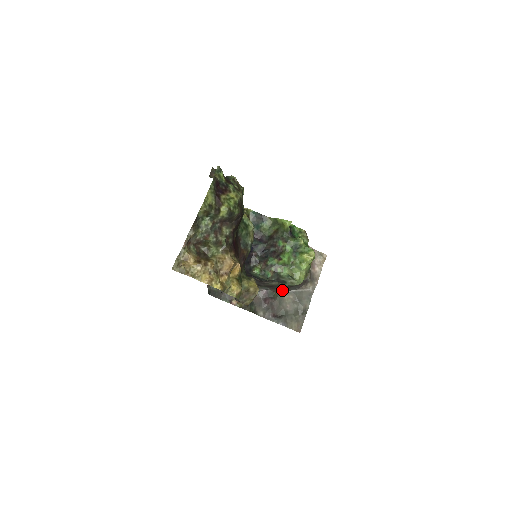
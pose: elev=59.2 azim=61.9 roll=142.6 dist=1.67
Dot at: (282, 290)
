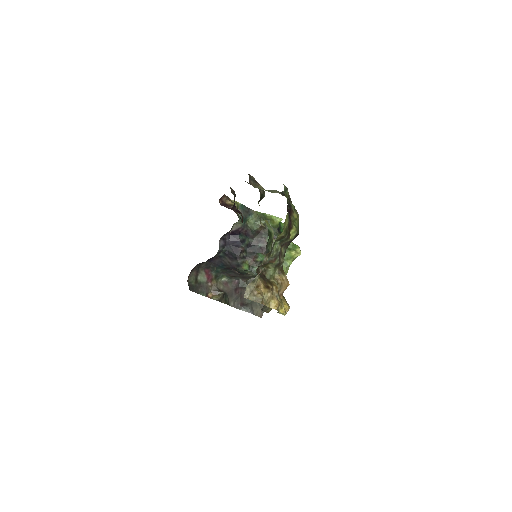
Dot at: occluded
